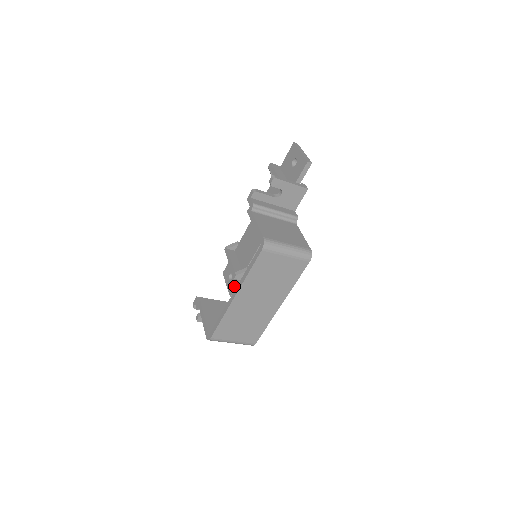
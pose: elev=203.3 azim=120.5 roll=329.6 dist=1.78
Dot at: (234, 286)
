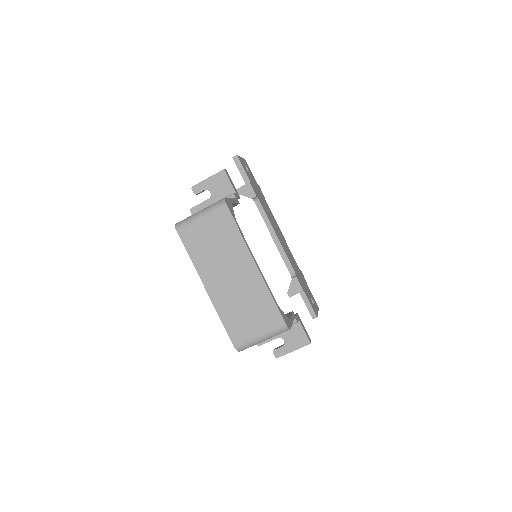
Dot at: (306, 306)
